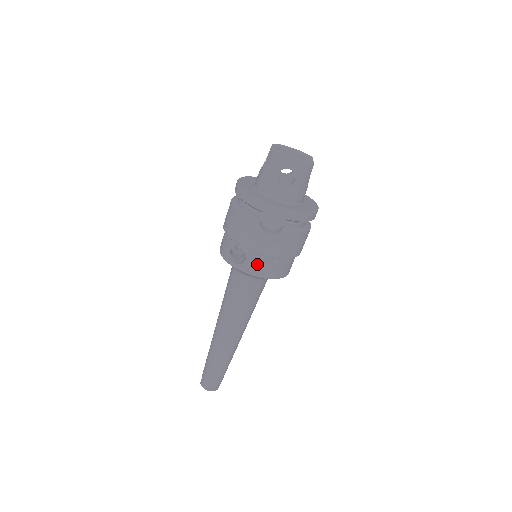
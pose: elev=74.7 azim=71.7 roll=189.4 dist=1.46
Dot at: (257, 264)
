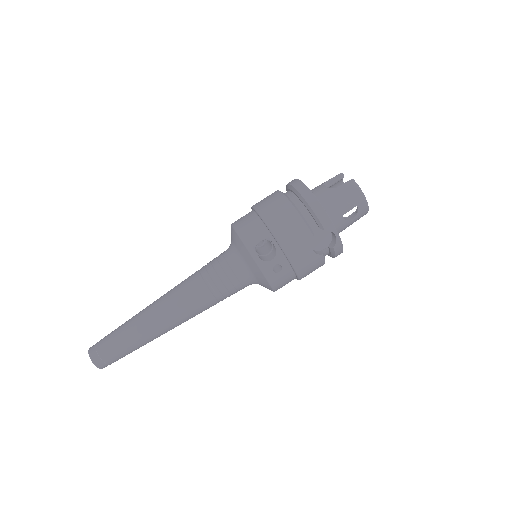
Dot at: (275, 269)
